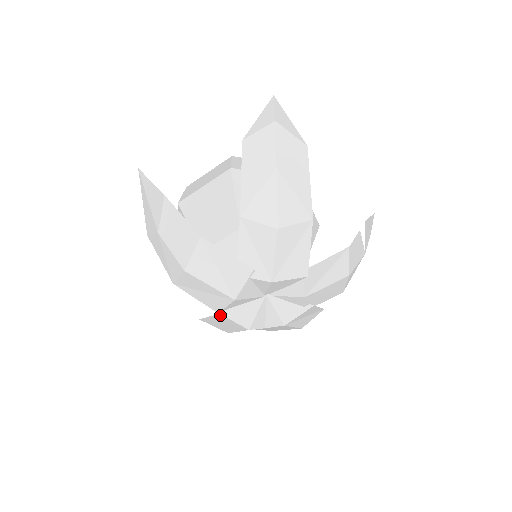
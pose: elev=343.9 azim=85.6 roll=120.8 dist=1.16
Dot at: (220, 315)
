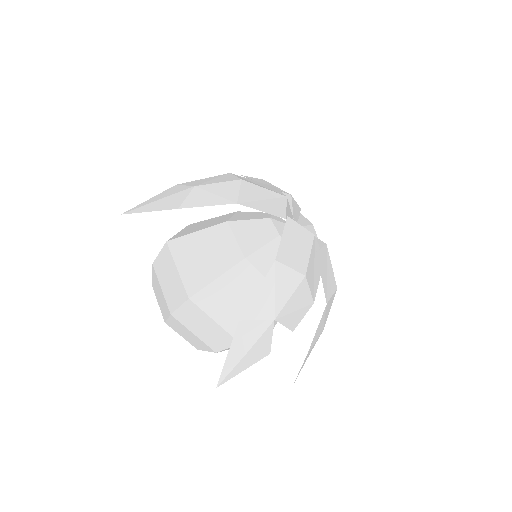
Dot at: (288, 220)
